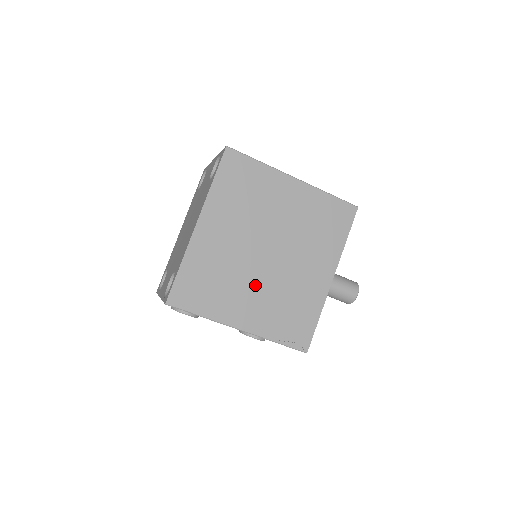
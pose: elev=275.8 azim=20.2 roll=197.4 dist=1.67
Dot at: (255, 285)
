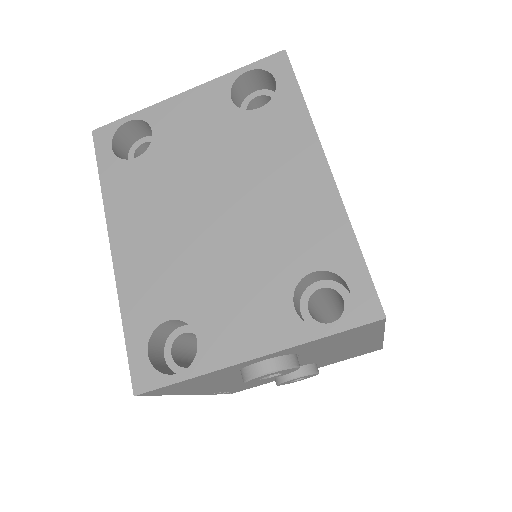
Dot at: occluded
